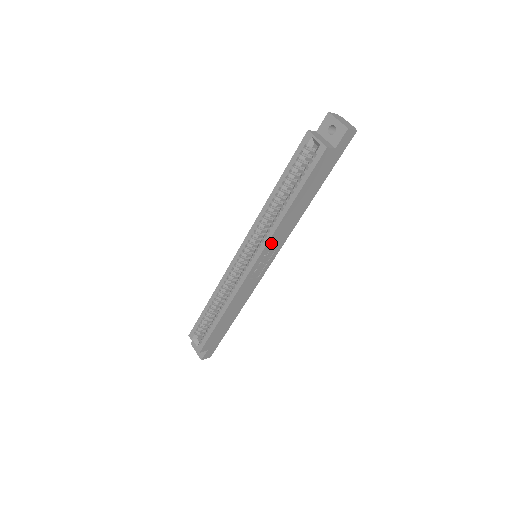
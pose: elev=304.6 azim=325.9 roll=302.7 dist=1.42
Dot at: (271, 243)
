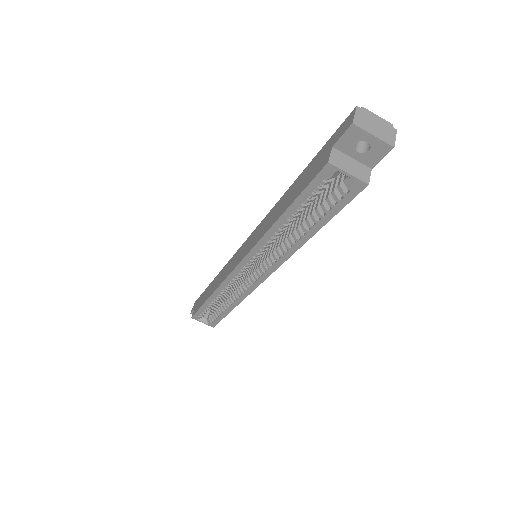
Dot at: occluded
